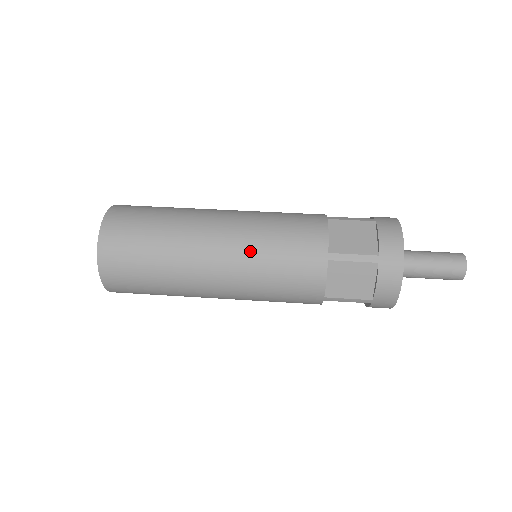
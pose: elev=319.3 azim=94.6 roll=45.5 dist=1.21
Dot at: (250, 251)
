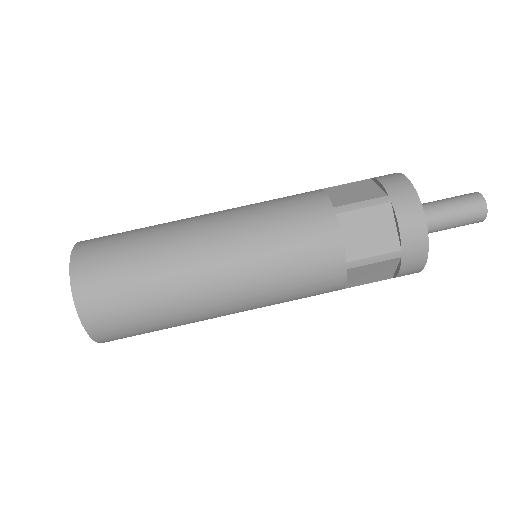
Dot at: (259, 284)
